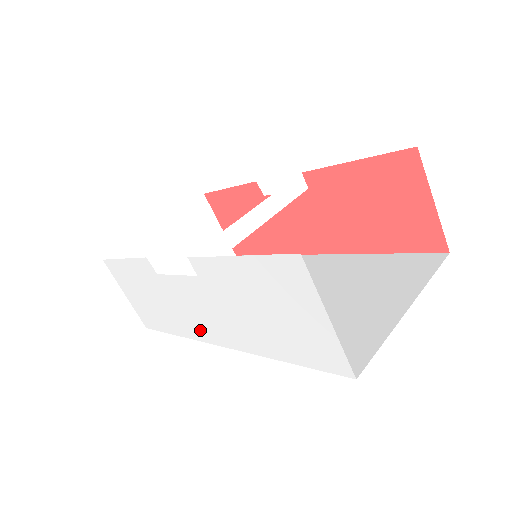
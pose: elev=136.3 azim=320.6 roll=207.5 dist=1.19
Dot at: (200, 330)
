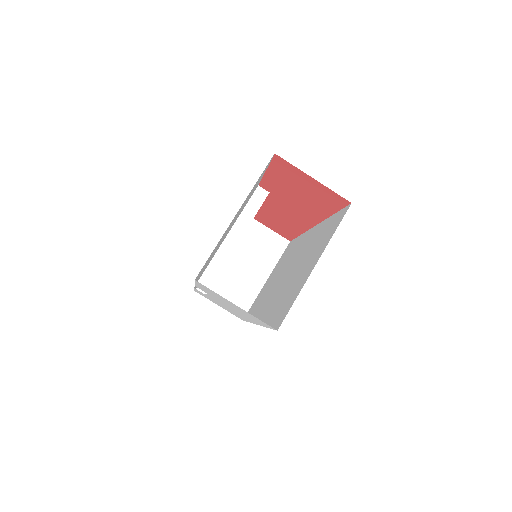
Dot at: occluded
